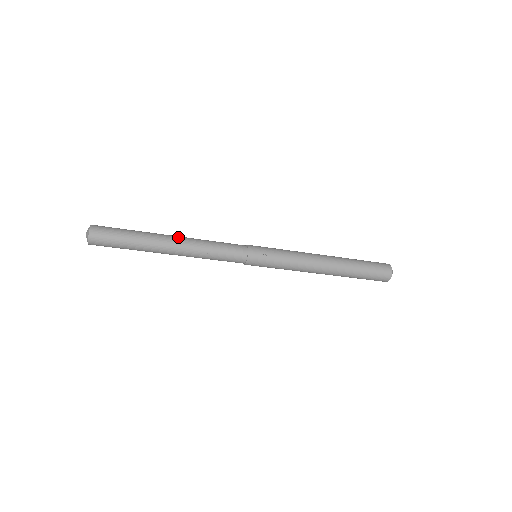
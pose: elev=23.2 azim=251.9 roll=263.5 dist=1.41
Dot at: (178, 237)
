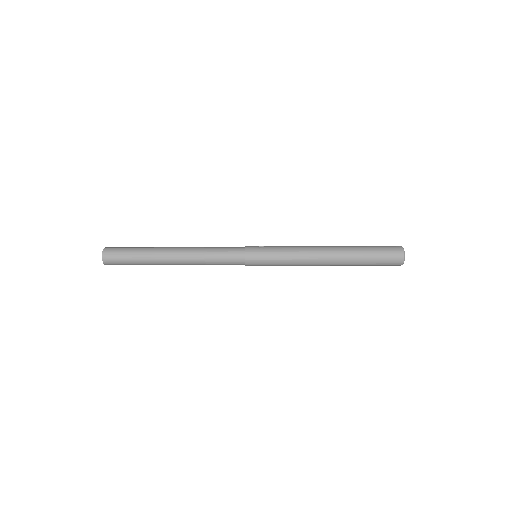
Dot at: occluded
